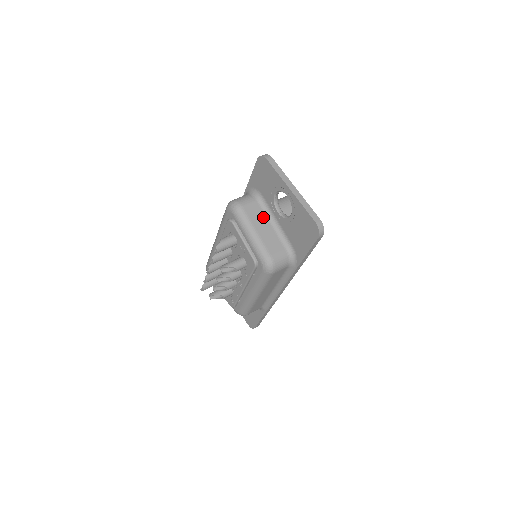
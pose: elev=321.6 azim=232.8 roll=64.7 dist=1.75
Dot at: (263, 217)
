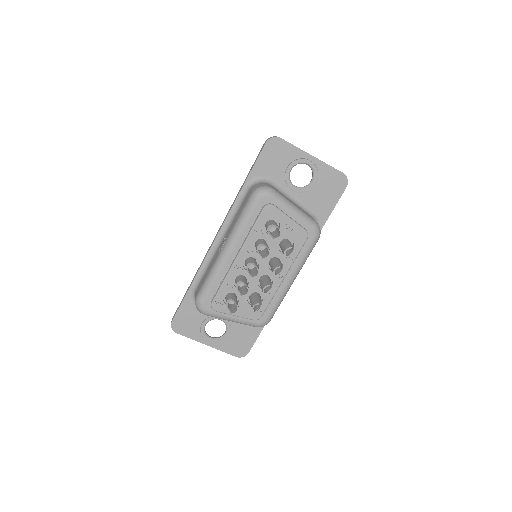
Dot at: occluded
